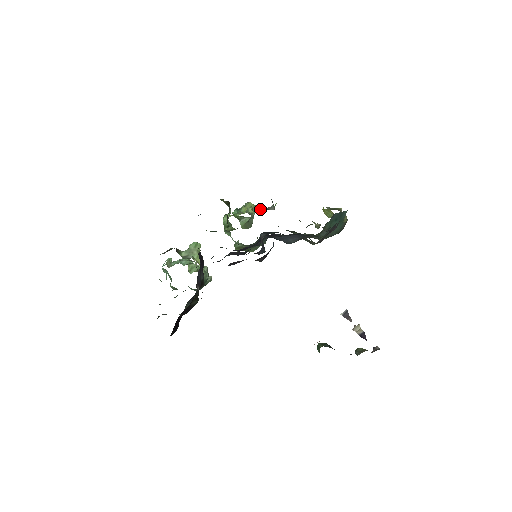
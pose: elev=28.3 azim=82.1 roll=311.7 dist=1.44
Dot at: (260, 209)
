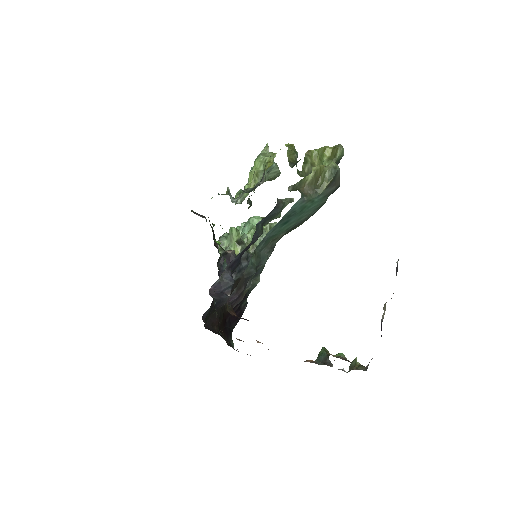
Dot at: (264, 170)
